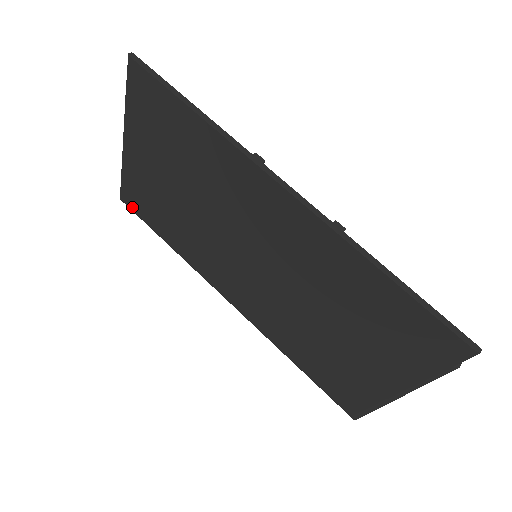
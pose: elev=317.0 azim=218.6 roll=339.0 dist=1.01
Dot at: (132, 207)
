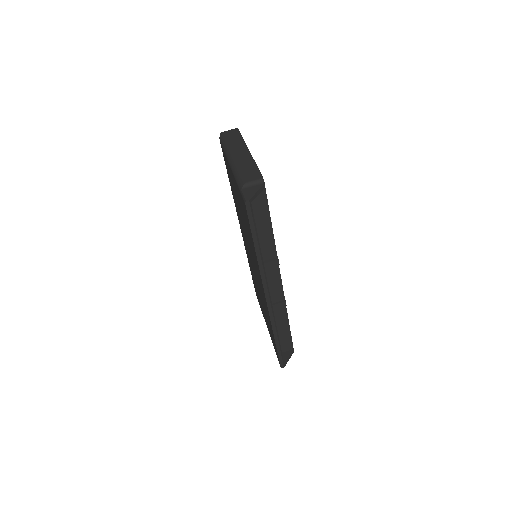
Dot at: occluded
